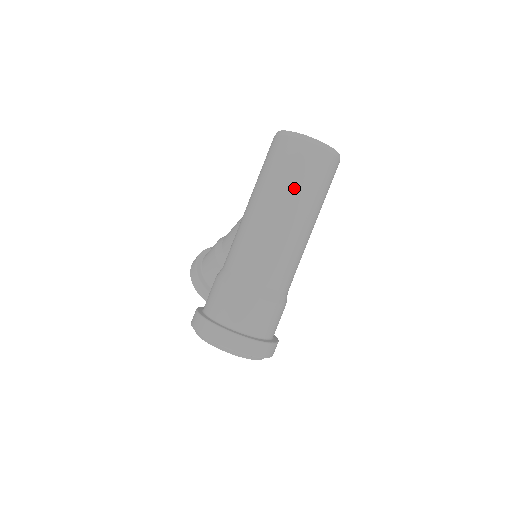
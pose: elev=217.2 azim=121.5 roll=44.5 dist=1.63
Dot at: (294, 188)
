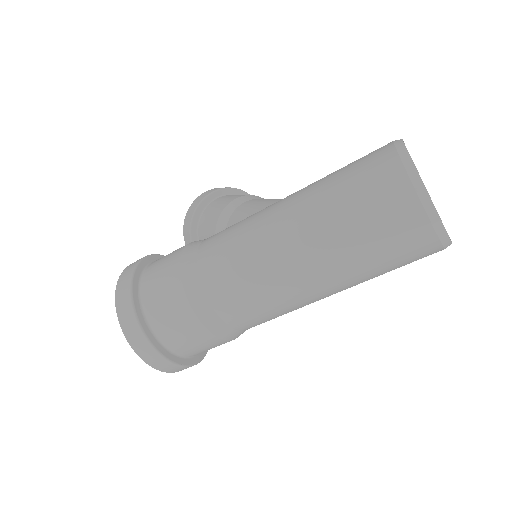
Dot at: (344, 238)
